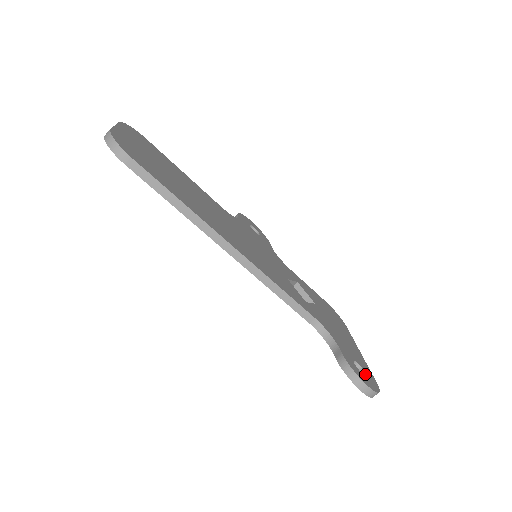
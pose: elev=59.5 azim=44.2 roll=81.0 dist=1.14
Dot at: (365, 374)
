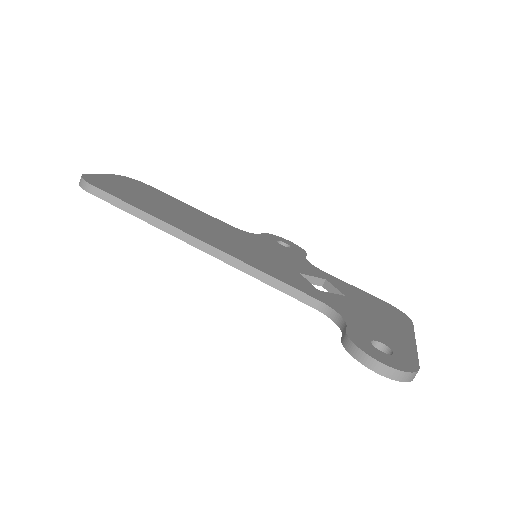
Dot at: (391, 354)
